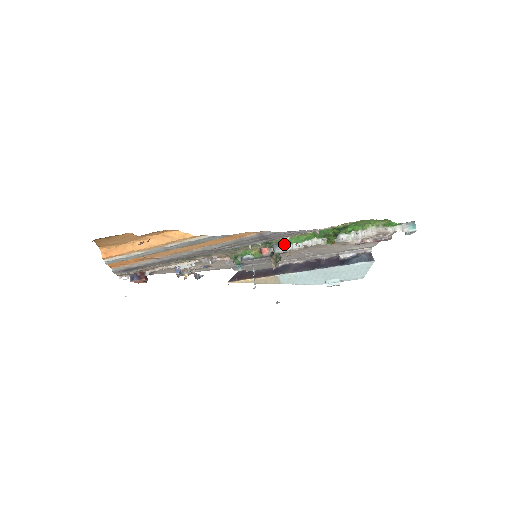
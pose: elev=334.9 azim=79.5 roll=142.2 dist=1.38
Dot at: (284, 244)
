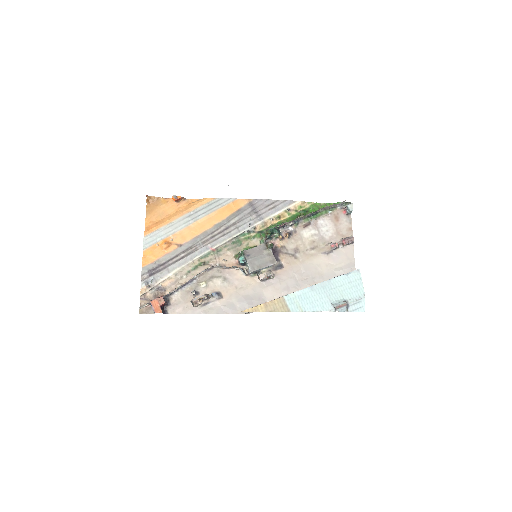
Dot at: occluded
